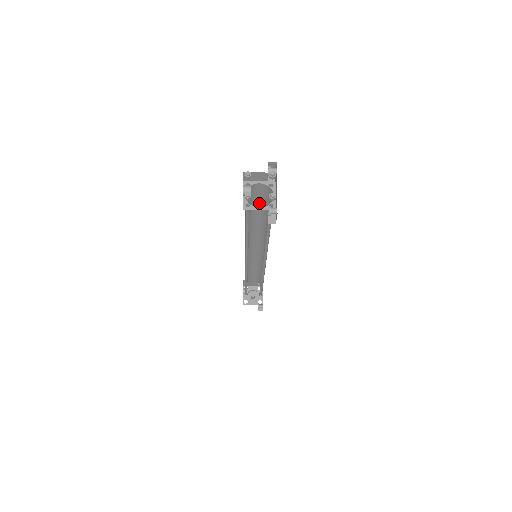
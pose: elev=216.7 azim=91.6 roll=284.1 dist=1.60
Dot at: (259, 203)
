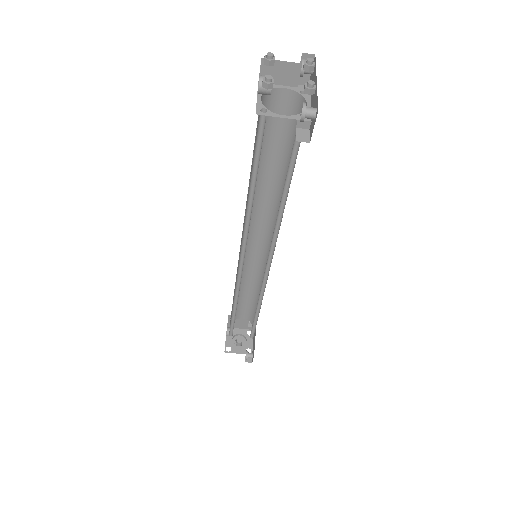
Dot at: (276, 140)
